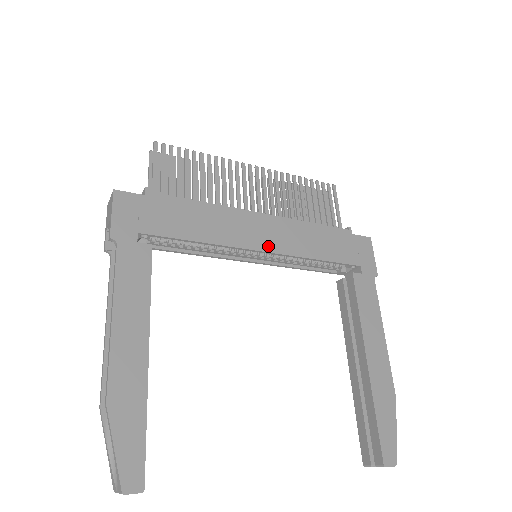
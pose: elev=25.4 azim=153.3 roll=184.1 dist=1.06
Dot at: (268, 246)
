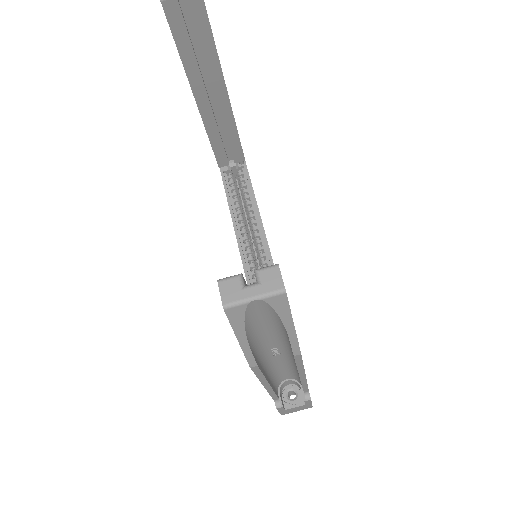
Dot at: occluded
